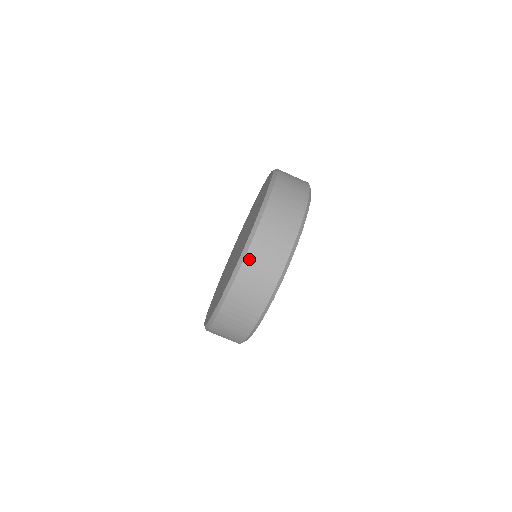
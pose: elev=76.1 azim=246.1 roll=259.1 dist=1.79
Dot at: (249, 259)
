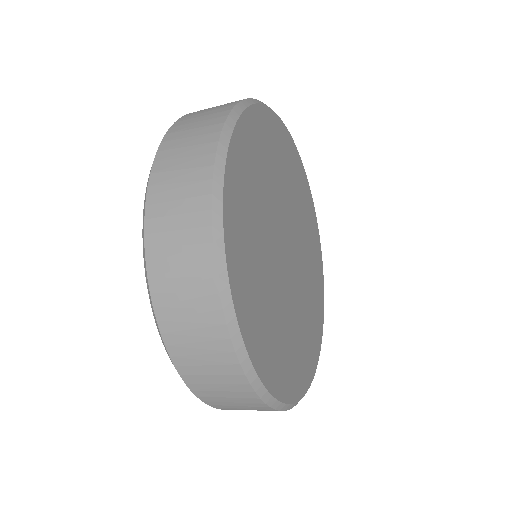
Dot at: (207, 400)
